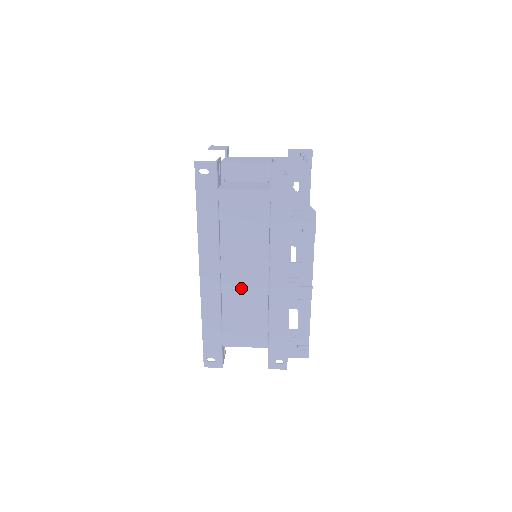
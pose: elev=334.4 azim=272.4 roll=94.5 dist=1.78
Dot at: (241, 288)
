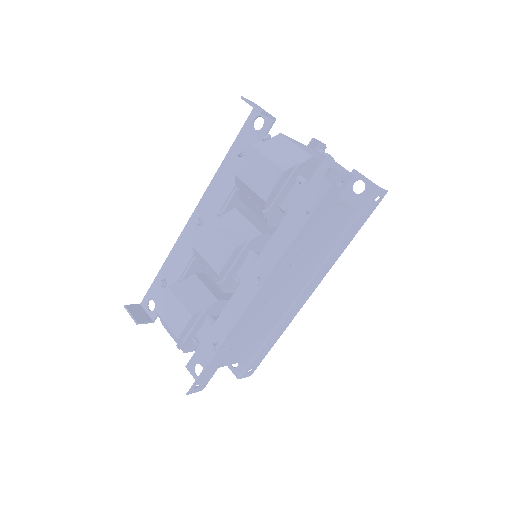
Dot at: (273, 306)
